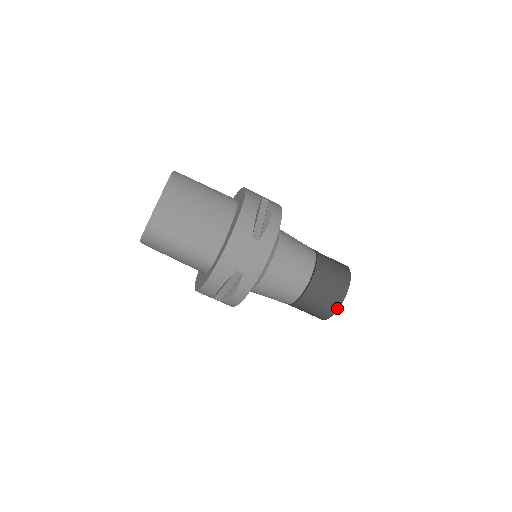
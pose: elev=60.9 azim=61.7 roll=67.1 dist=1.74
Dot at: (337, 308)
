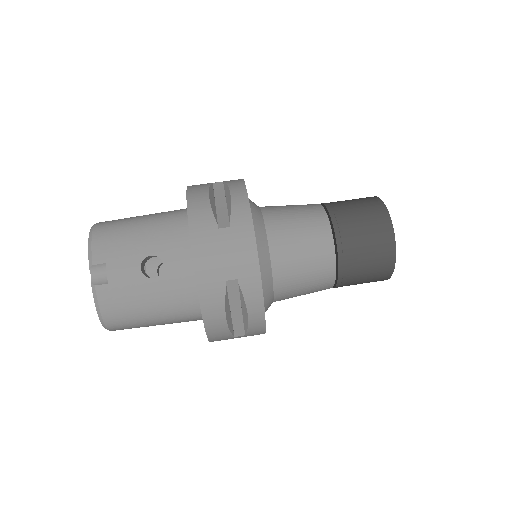
Dot at: (375, 197)
